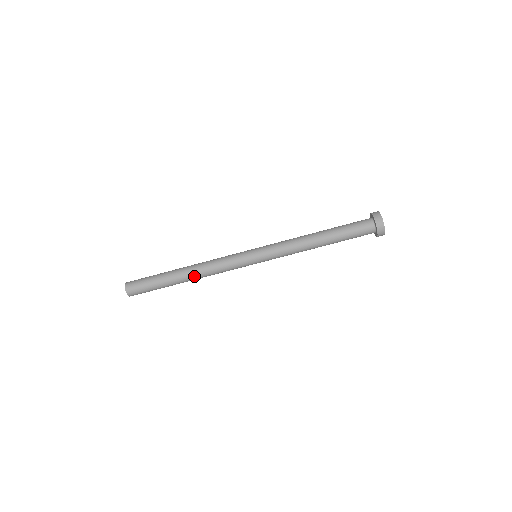
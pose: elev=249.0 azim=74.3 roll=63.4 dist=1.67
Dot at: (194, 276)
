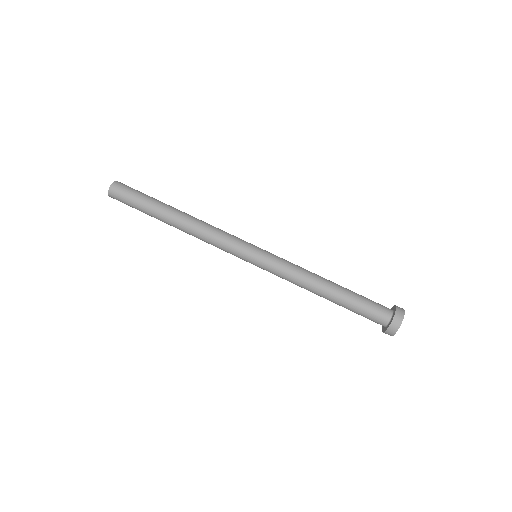
Dot at: (186, 221)
